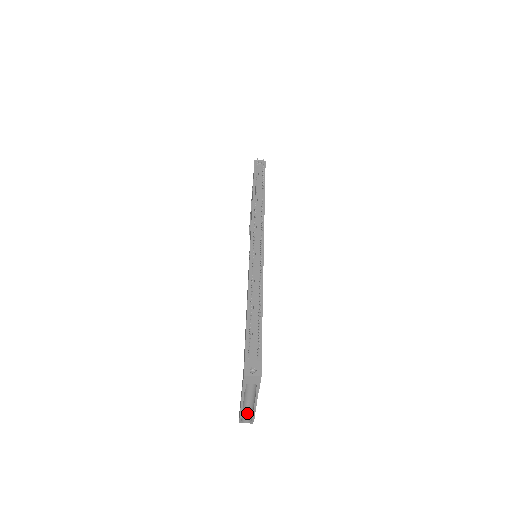
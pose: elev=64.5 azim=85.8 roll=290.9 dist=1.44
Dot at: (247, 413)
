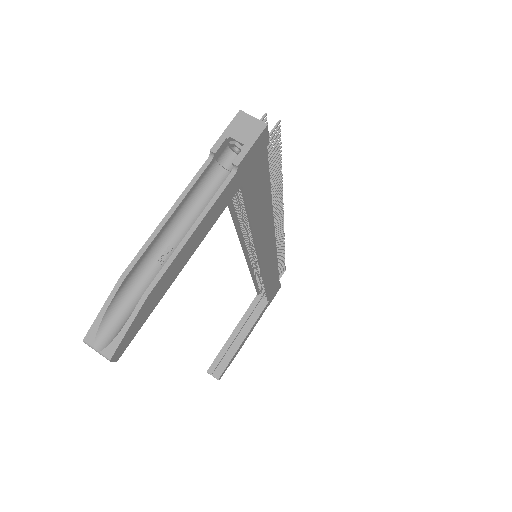
Dot at: (132, 302)
